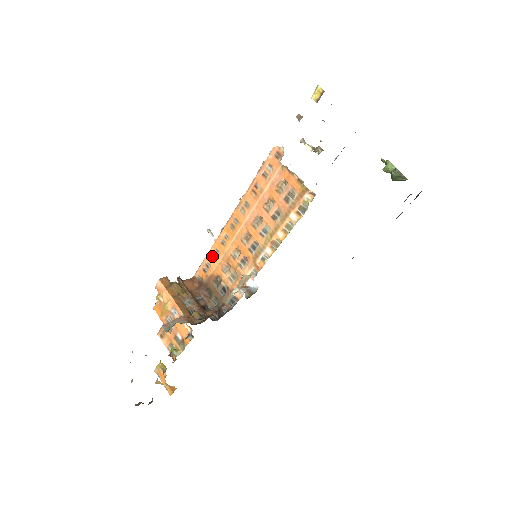
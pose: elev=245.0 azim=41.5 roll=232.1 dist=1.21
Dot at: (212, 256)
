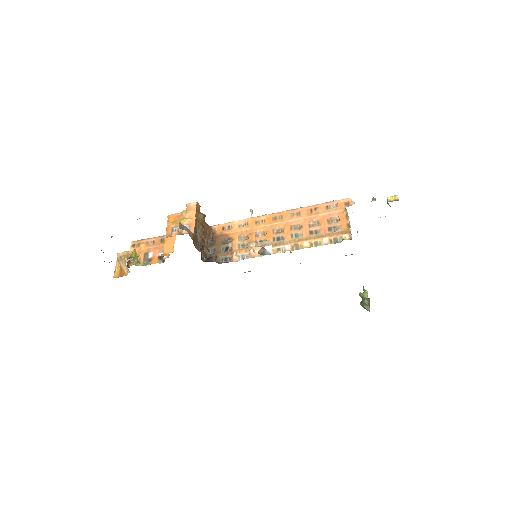
Dot at: (240, 224)
